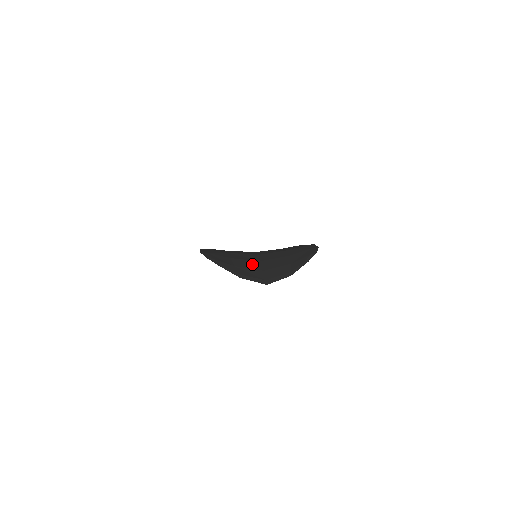
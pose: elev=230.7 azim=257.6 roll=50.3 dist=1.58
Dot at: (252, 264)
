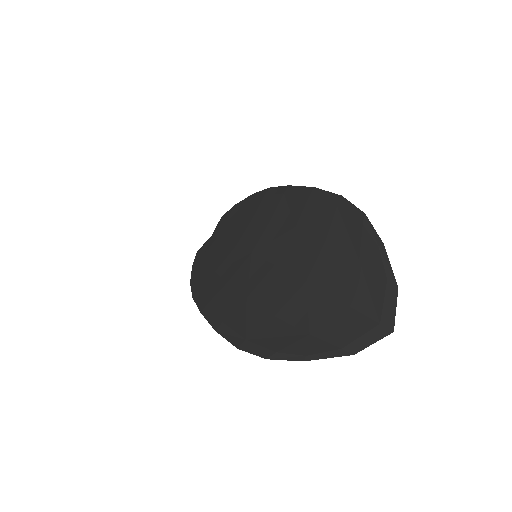
Dot at: (313, 303)
